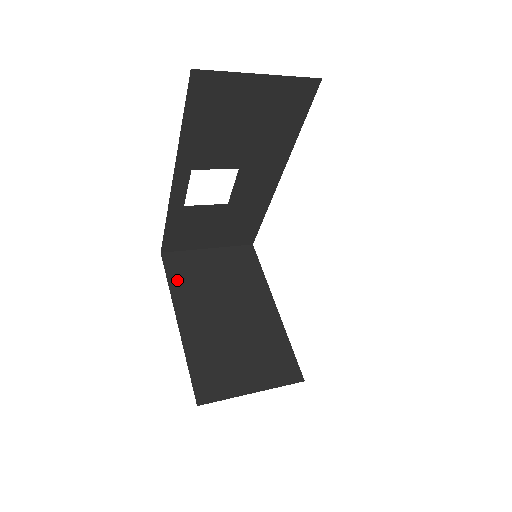
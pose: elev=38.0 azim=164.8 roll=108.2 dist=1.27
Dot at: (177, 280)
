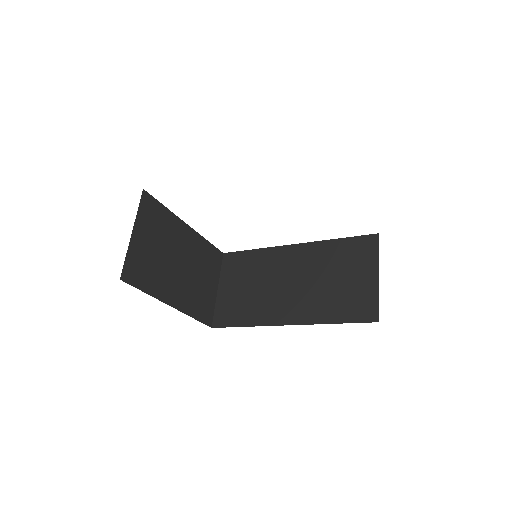
Dot at: (146, 284)
